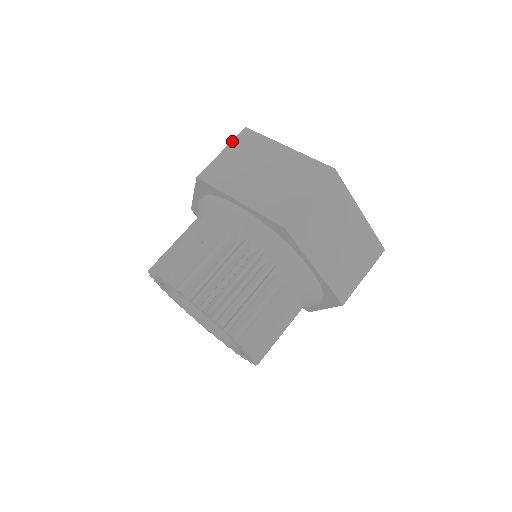
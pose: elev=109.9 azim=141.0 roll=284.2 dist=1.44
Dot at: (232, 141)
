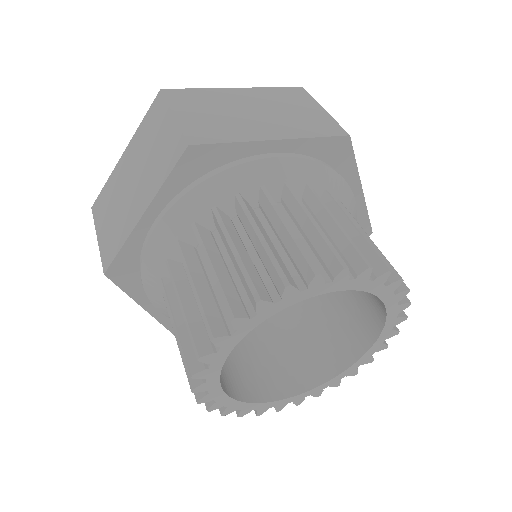
Dot at: (169, 103)
